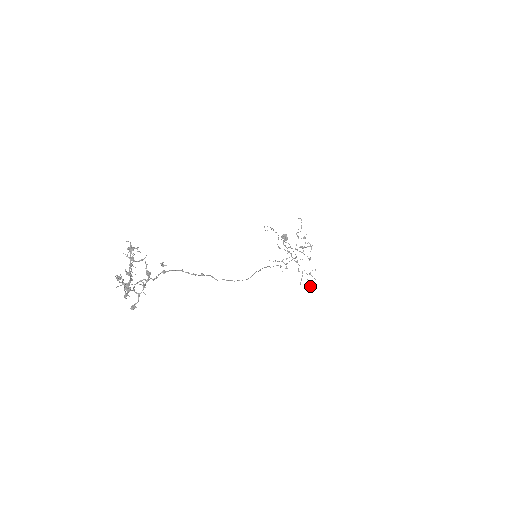
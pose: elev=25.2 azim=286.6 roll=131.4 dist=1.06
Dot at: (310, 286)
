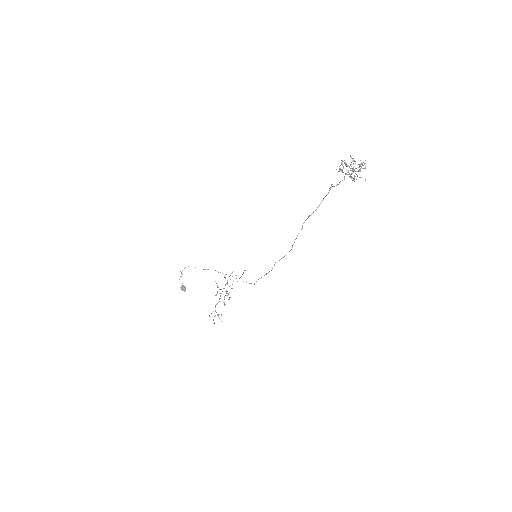
Dot at: (214, 323)
